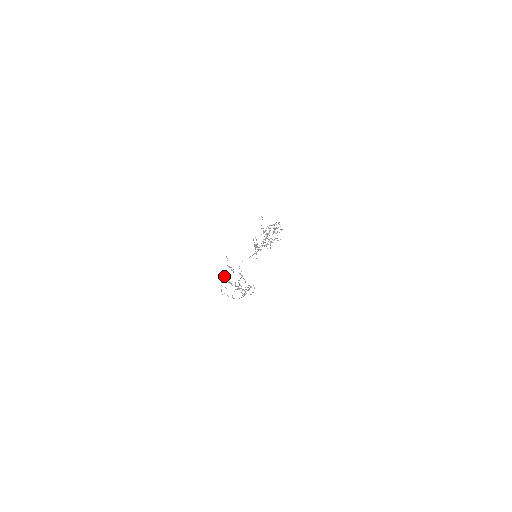
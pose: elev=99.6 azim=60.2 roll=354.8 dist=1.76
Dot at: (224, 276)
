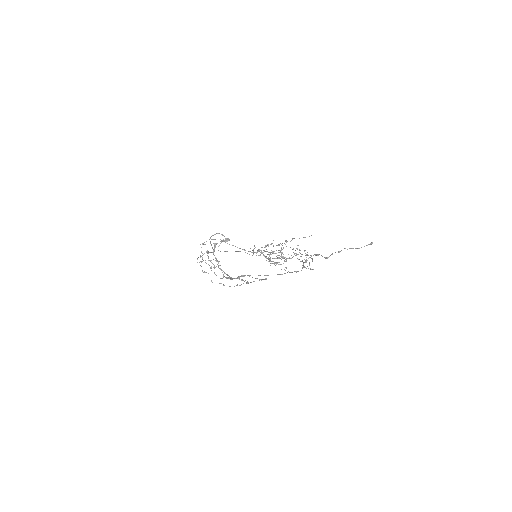
Dot at: occluded
